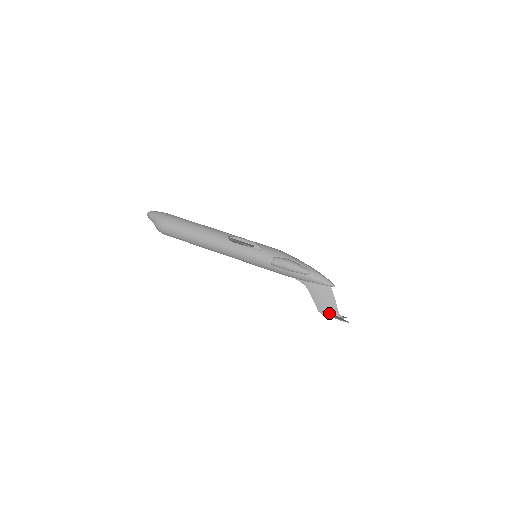
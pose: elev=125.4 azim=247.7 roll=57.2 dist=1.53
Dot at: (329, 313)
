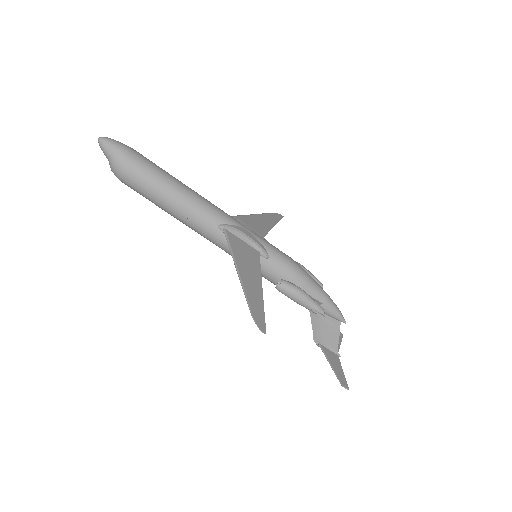
Dot at: (326, 348)
